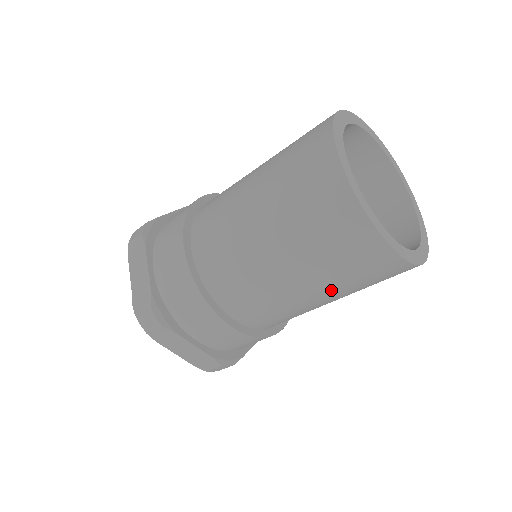
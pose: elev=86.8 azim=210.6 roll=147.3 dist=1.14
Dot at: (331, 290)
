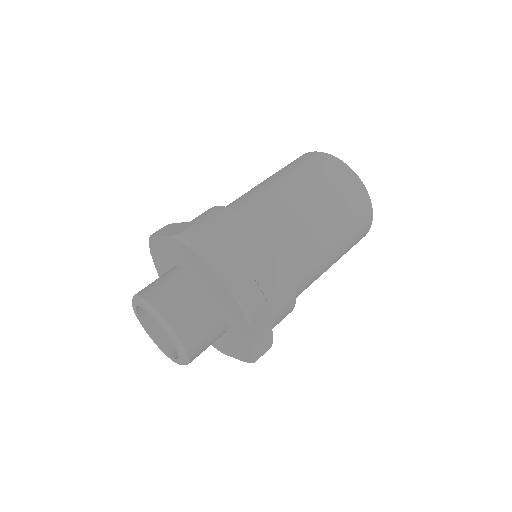
Dot at: (330, 209)
